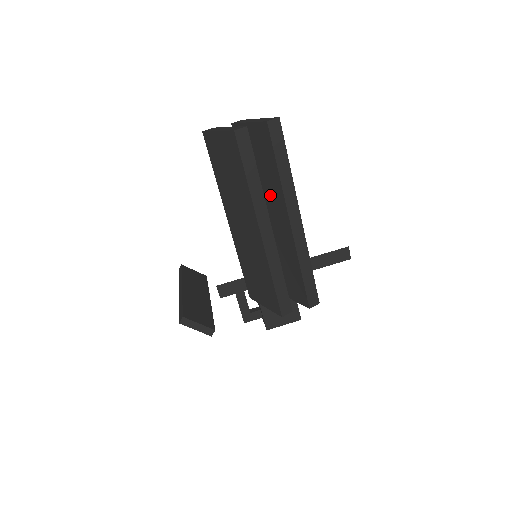
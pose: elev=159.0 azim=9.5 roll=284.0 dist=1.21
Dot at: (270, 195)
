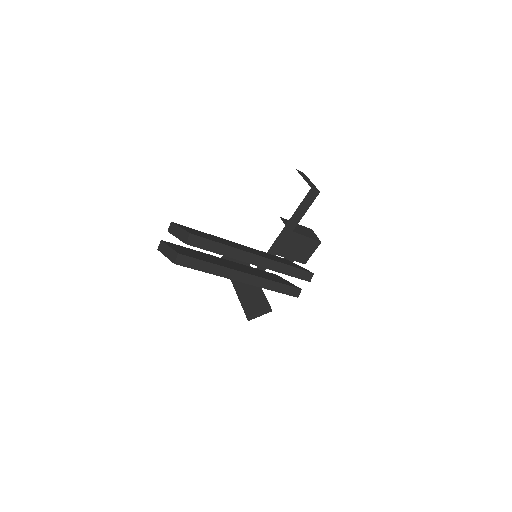
Dot at: occluded
